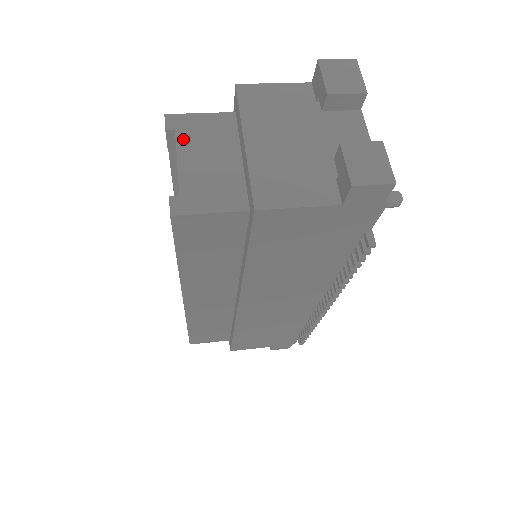
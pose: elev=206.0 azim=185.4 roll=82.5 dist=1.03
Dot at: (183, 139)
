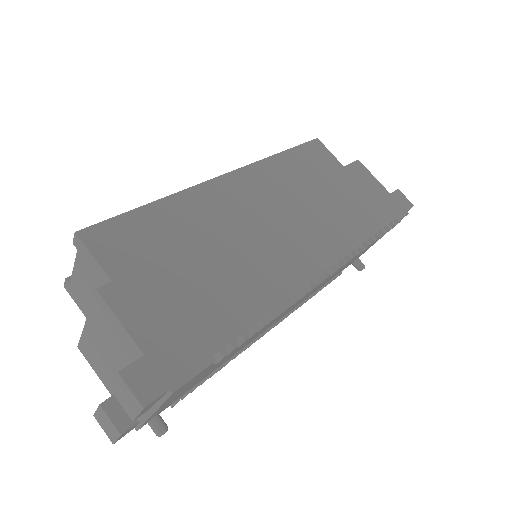
Dot at: (80, 261)
